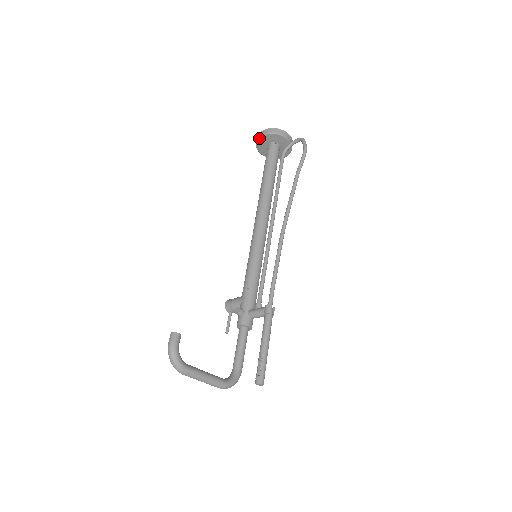
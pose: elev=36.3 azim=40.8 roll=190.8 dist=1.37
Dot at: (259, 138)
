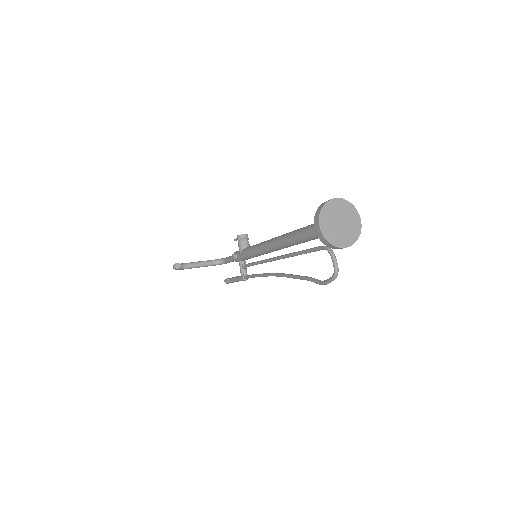
Dot at: (314, 220)
